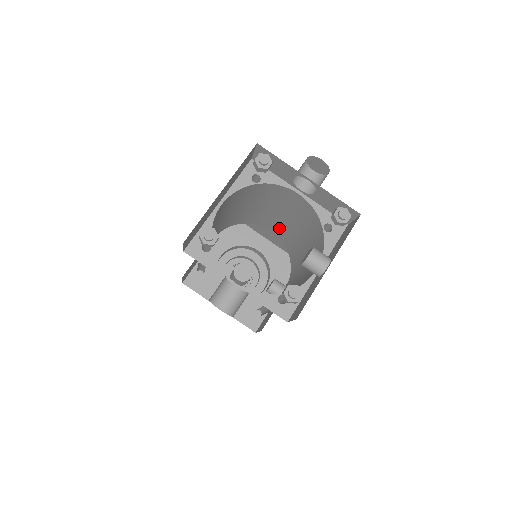
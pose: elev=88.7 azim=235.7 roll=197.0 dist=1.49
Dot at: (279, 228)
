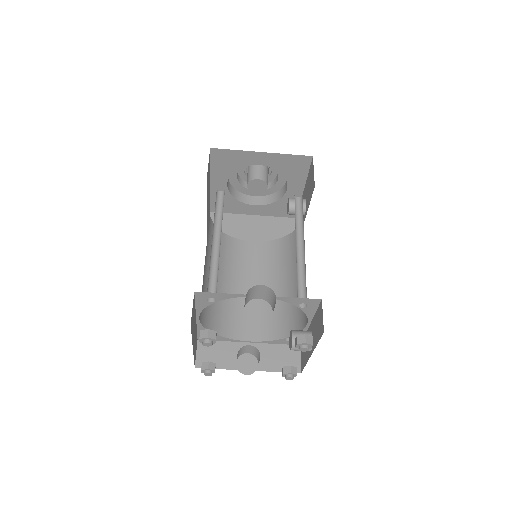
Dot at: occluded
